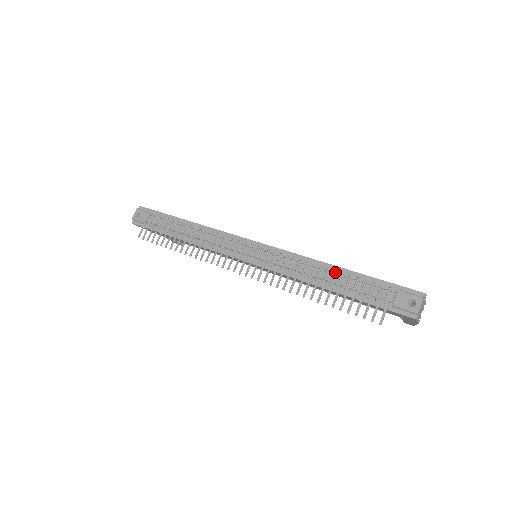
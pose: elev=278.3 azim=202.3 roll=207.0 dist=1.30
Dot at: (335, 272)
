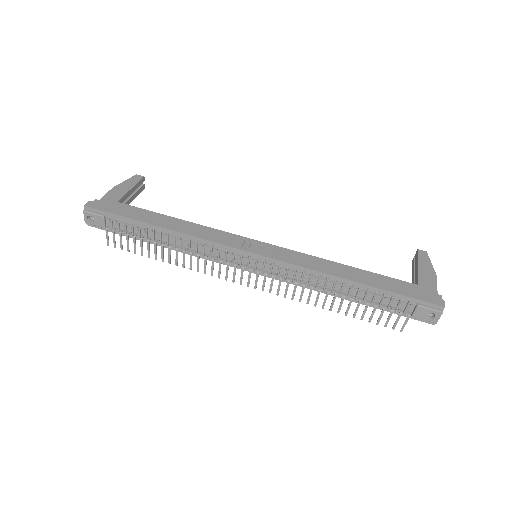
Dot at: (351, 287)
